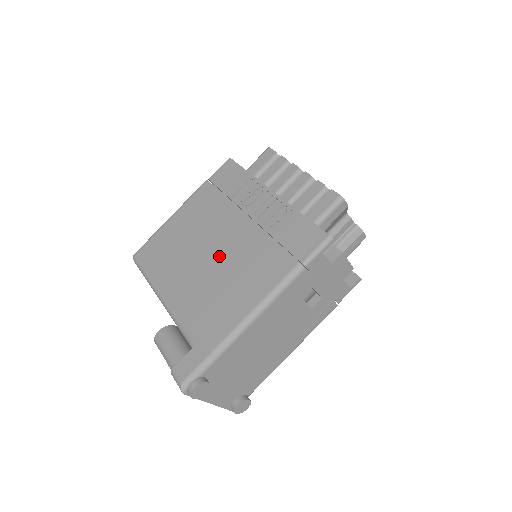
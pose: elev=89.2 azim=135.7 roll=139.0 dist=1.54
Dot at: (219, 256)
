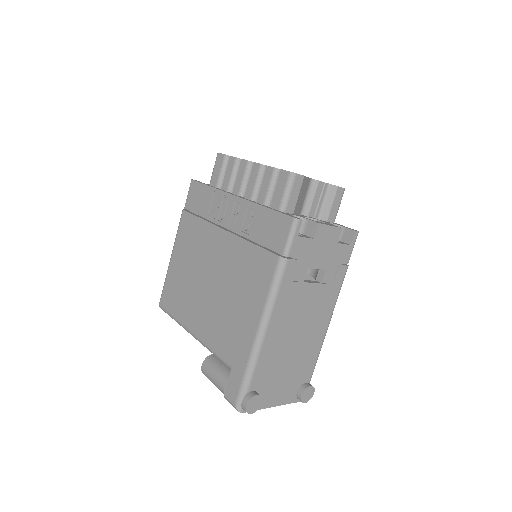
Dot at: (218, 278)
